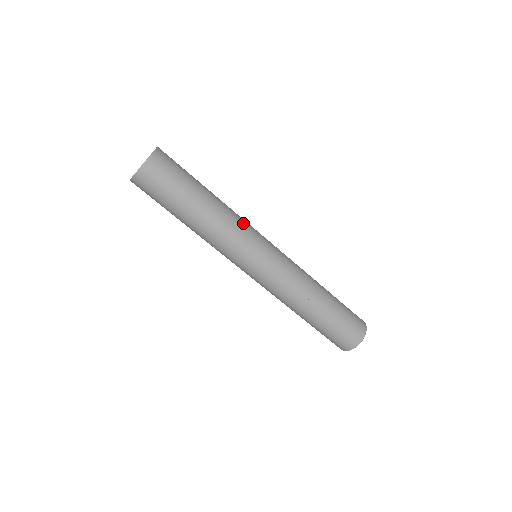
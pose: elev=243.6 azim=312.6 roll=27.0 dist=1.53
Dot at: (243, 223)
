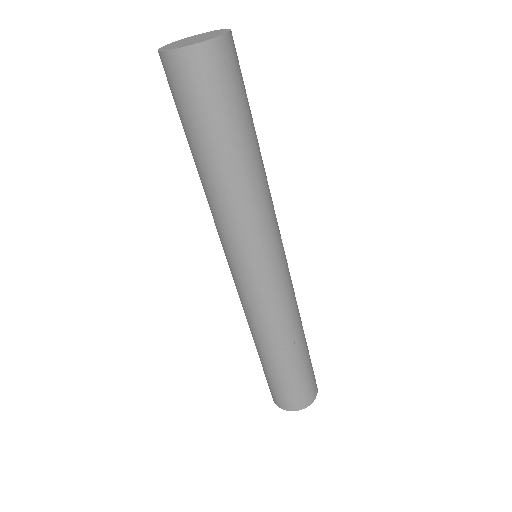
Dot at: (272, 211)
